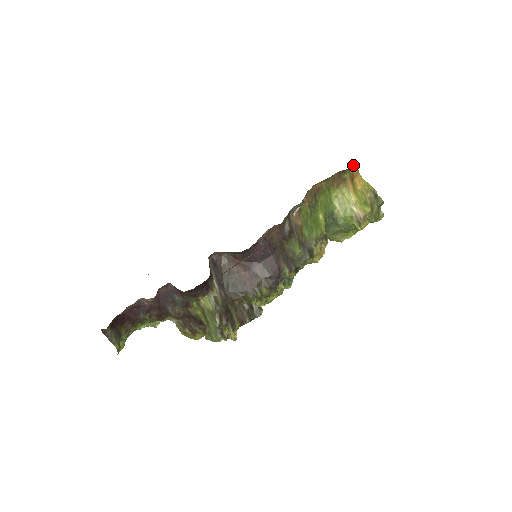
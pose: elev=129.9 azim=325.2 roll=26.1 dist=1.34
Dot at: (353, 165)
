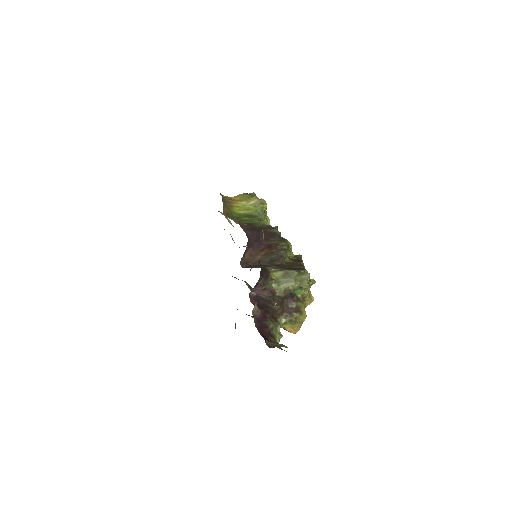
Dot at: occluded
